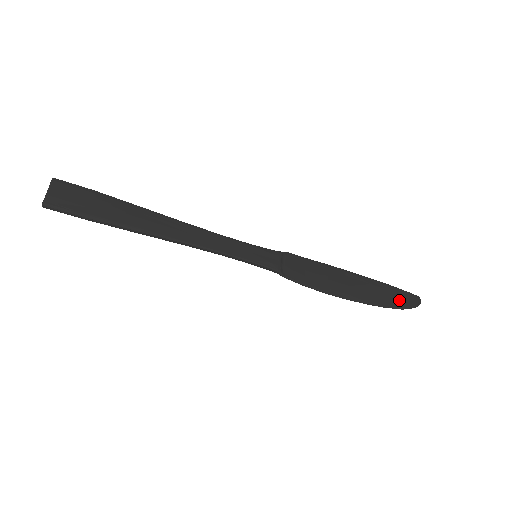
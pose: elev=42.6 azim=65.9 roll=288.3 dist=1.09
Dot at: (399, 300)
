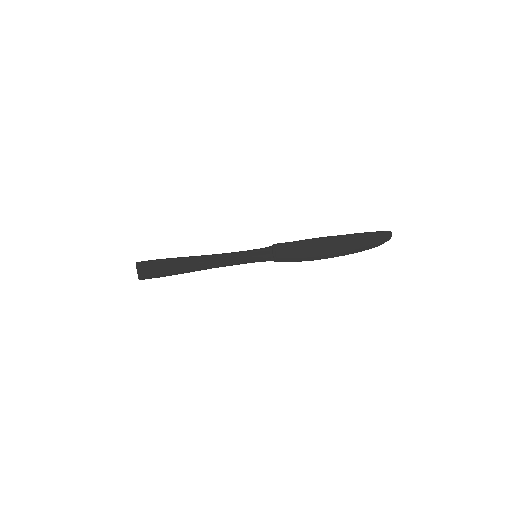
Dot at: (371, 242)
